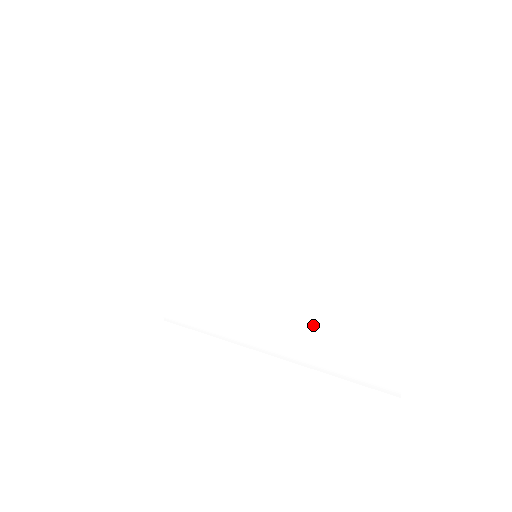
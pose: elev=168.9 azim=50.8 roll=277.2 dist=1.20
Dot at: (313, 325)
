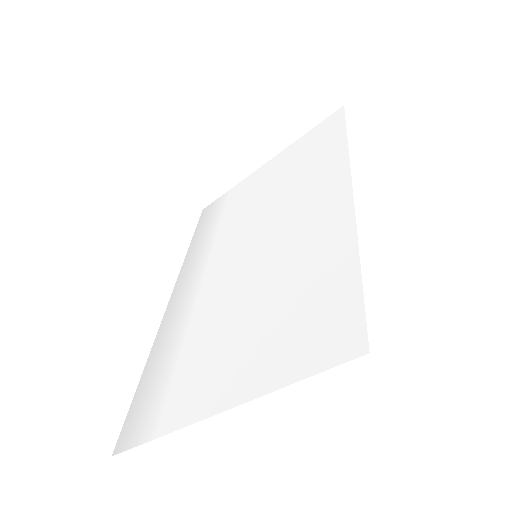
Dot at: (186, 337)
